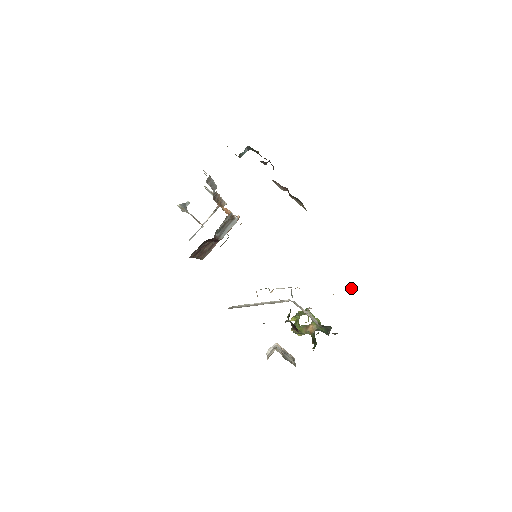
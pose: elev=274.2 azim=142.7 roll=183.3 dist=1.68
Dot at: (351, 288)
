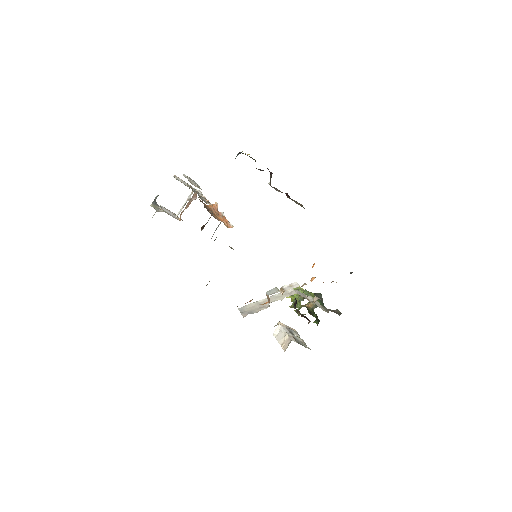
Dot at: occluded
